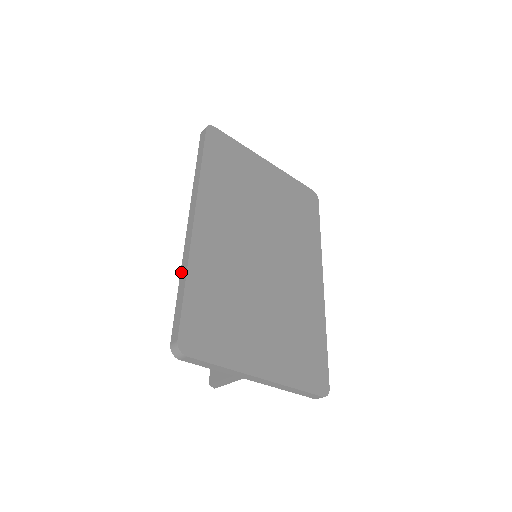
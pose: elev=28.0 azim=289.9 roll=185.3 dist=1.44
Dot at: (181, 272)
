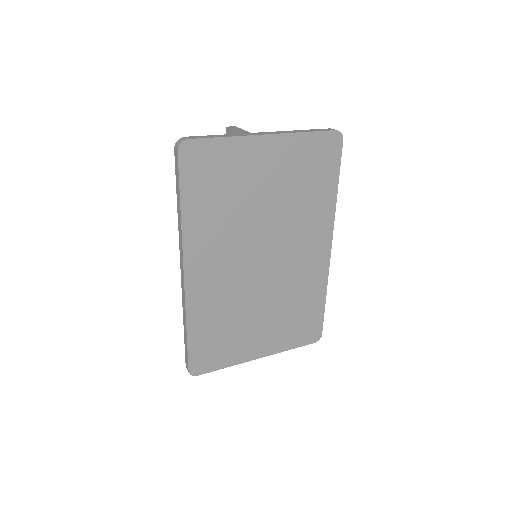
Dot at: (183, 317)
